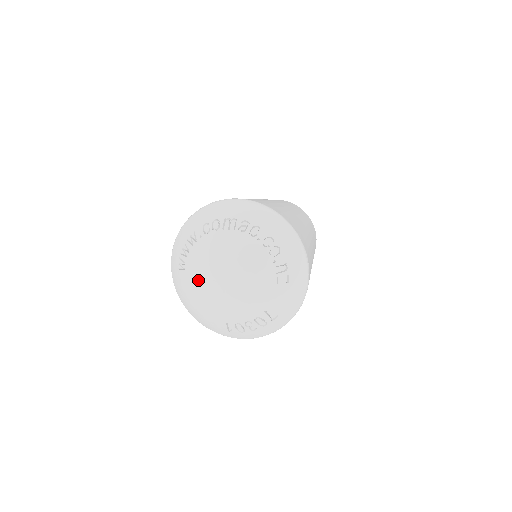
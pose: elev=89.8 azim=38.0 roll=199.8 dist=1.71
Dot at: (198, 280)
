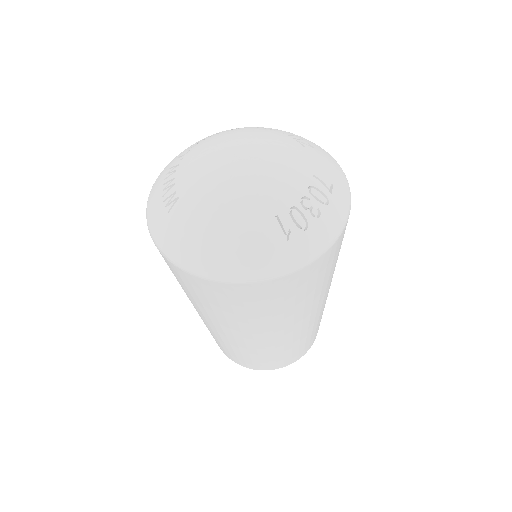
Dot at: (205, 183)
